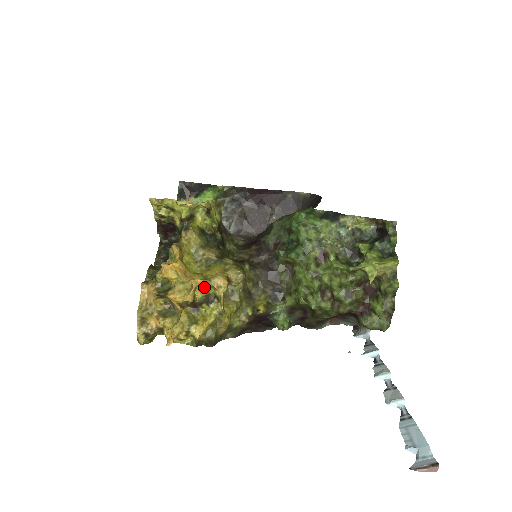
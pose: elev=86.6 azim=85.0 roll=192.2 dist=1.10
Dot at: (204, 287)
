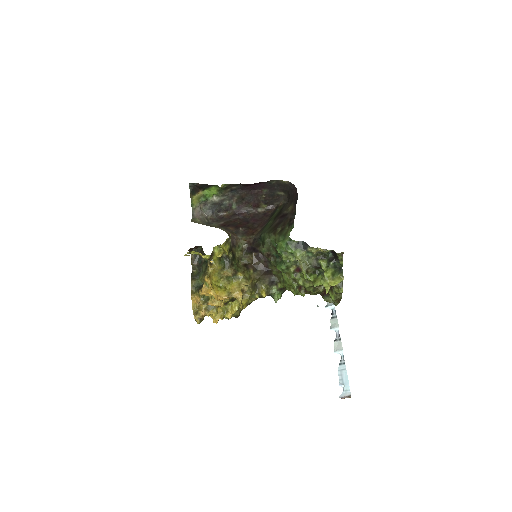
Dot at: (229, 298)
